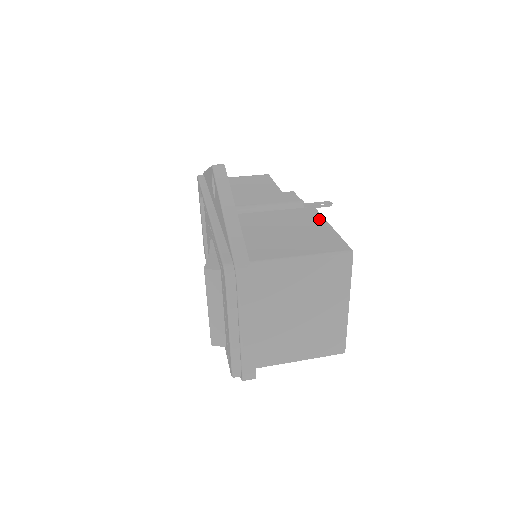
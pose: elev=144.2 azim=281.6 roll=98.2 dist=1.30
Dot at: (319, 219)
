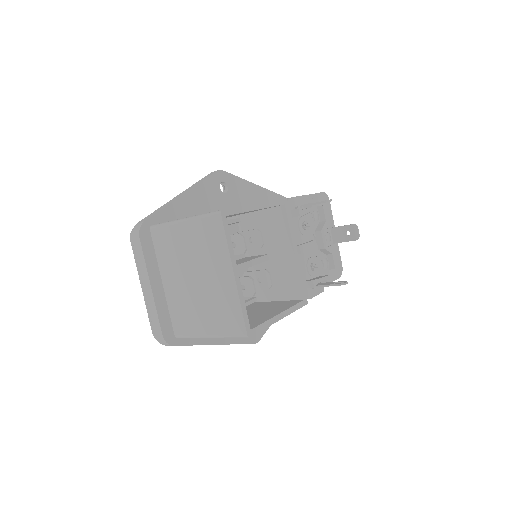
Dot at: occluded
